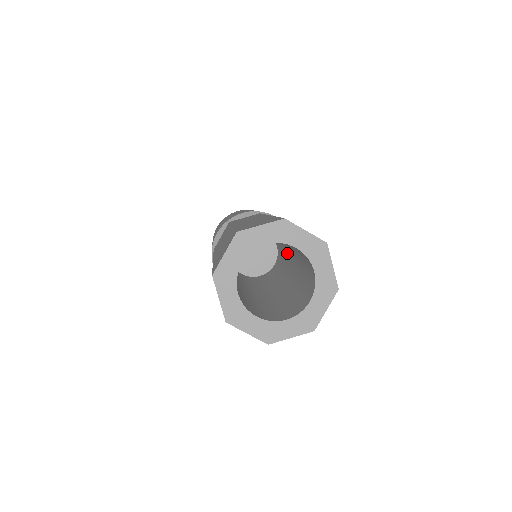
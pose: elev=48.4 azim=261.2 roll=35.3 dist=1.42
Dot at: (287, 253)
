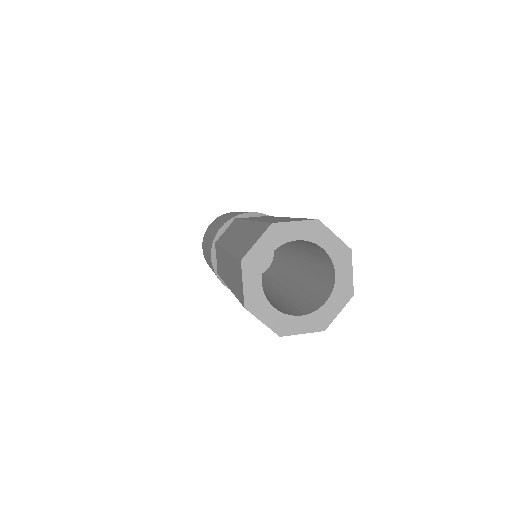
Dot at: (285, 277)
